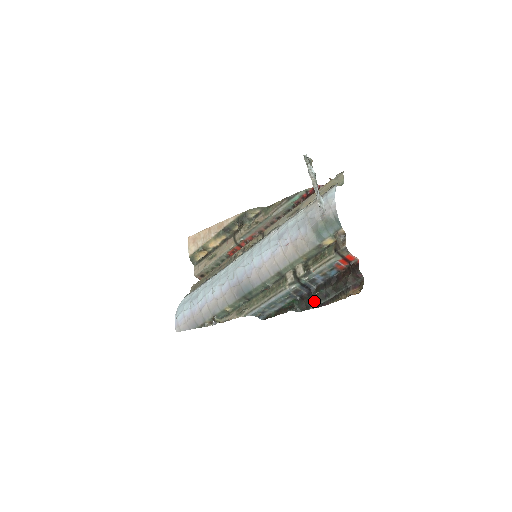
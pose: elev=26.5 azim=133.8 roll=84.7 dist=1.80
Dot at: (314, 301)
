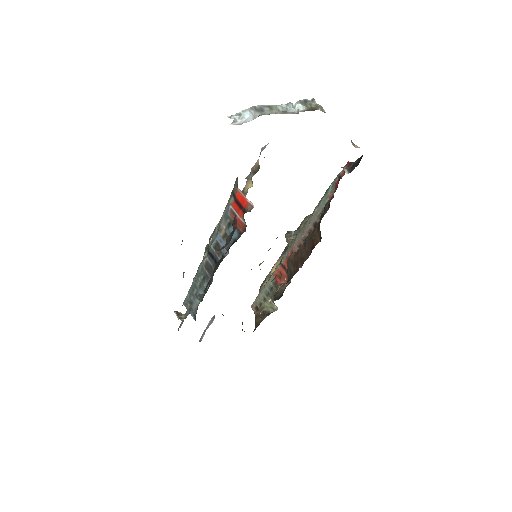
Dot at: (209, 281)
